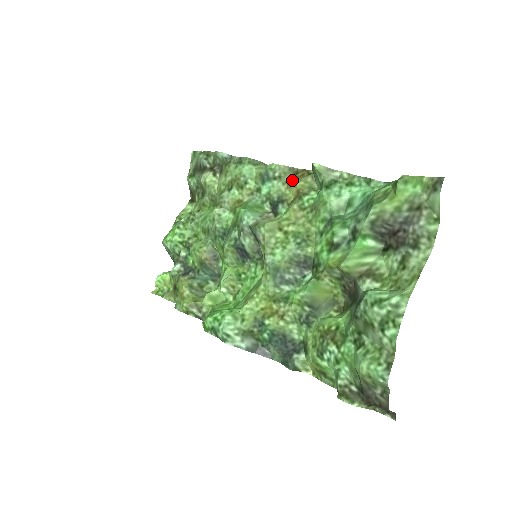
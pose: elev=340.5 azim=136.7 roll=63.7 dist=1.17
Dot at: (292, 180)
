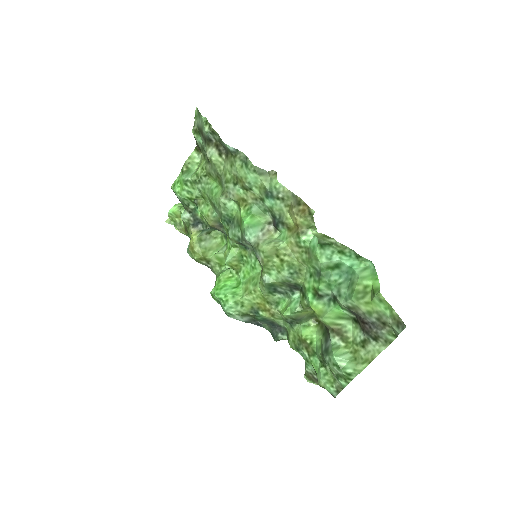
Dot at: (293, 211)
